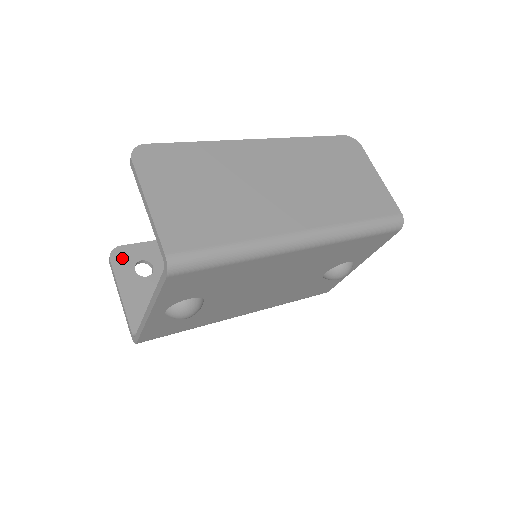
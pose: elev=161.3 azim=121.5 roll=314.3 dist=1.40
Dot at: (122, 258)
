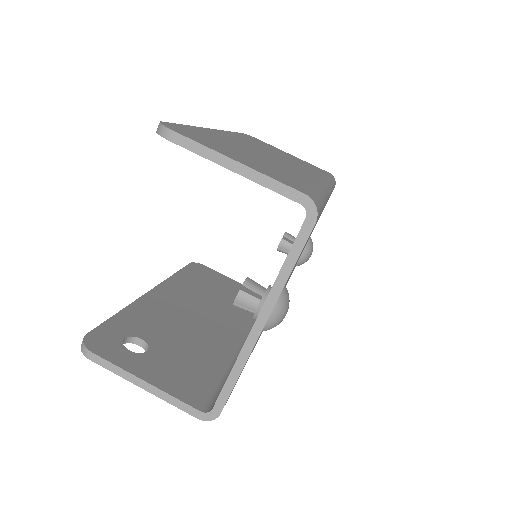
Dot at: (103, 345)
